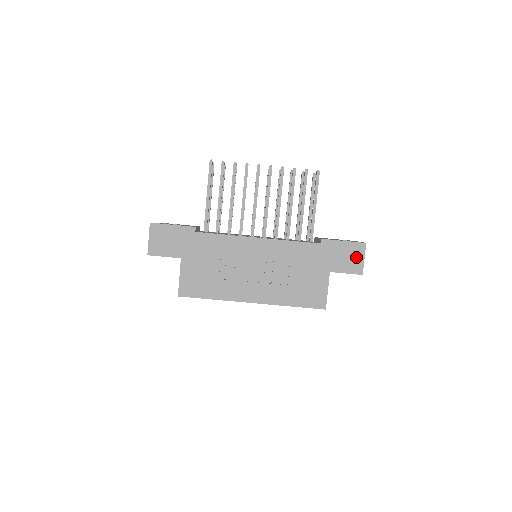
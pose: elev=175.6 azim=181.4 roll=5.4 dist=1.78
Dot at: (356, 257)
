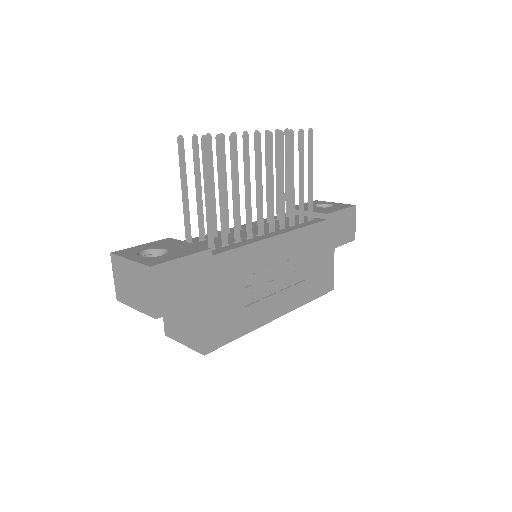
Dot at: (351, 223)
